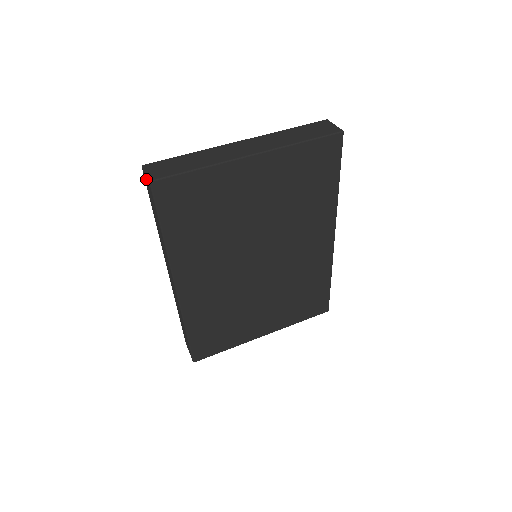
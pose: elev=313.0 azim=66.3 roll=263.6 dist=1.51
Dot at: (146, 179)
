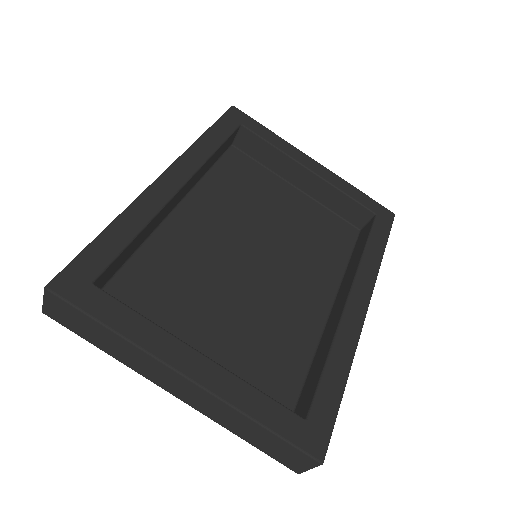
Dot at: occluded
